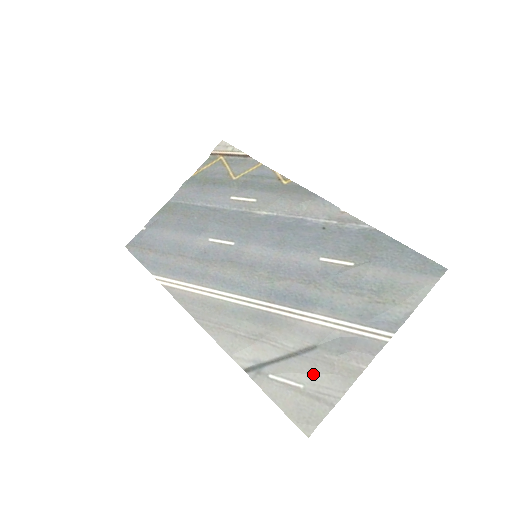
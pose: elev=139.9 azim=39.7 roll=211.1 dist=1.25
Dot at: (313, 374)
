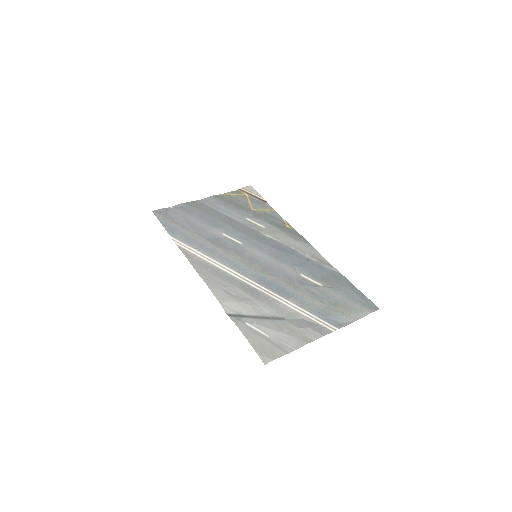
Dot at: (279, 332)
